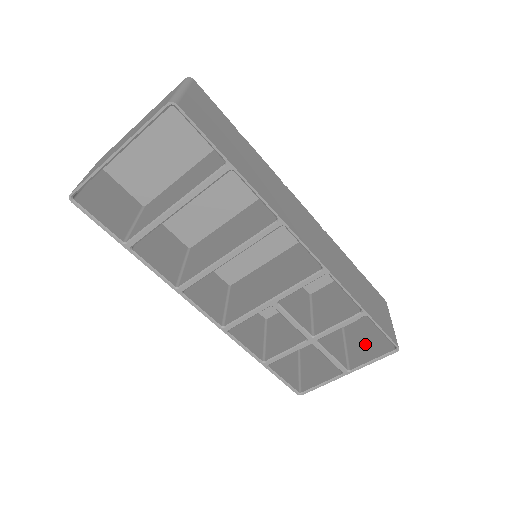
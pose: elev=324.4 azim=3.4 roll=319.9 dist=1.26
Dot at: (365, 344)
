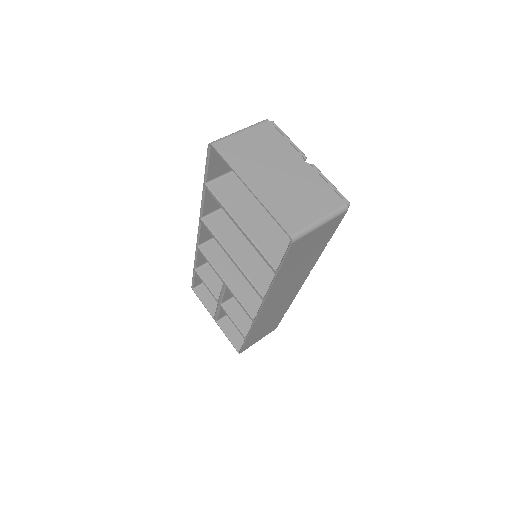
Dot at: occluded
